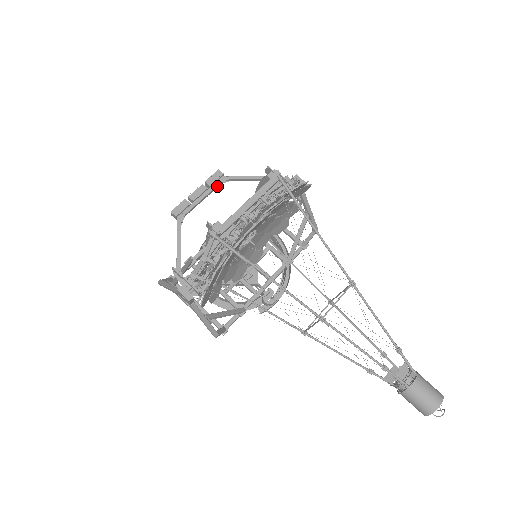
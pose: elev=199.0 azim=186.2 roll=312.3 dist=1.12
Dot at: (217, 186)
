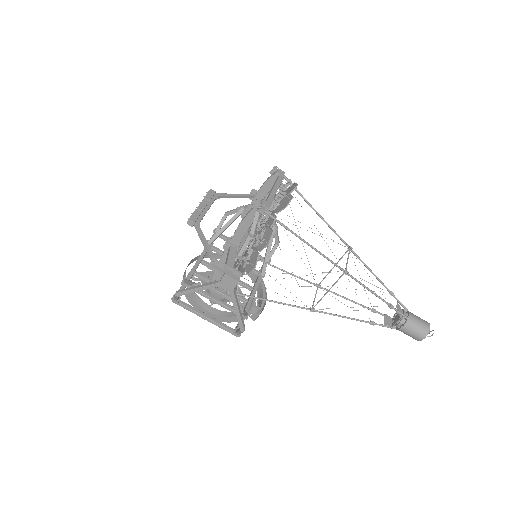
Dot at: (213, 201)
